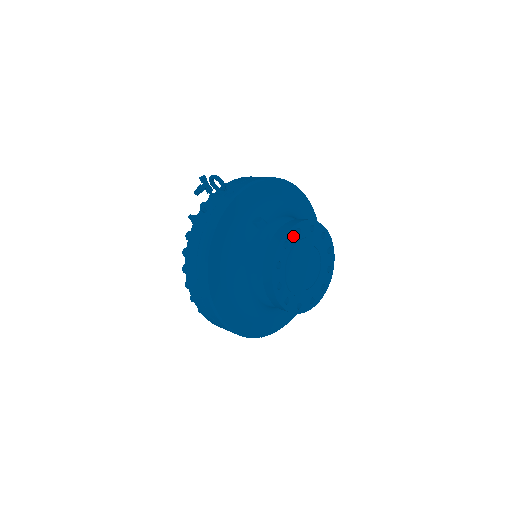
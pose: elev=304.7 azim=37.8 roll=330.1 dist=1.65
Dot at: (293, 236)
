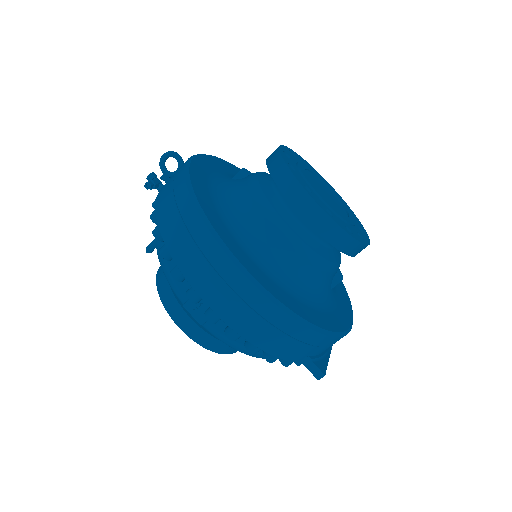
Dot at: (290, 154)
